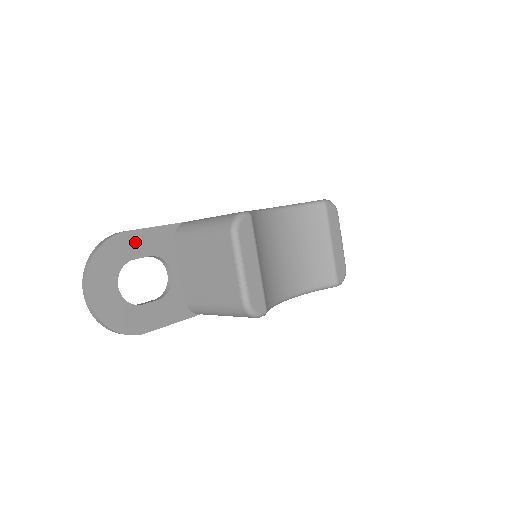
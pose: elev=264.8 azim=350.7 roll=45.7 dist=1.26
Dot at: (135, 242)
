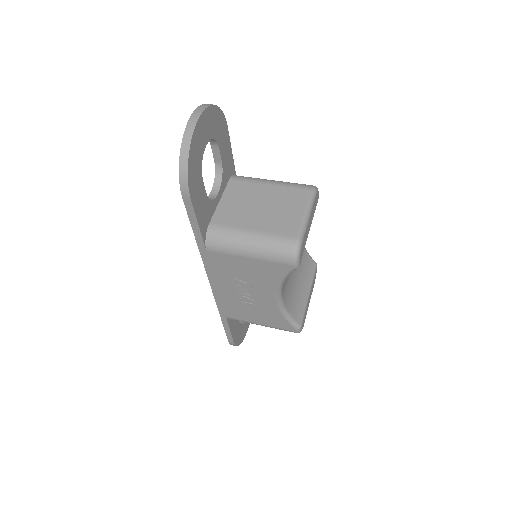
Dot at: (225, 141)
